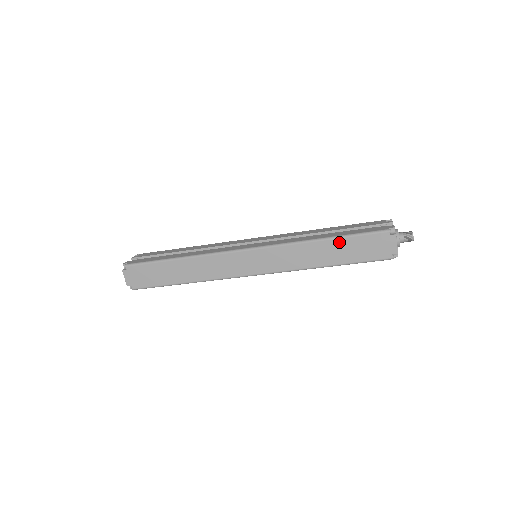
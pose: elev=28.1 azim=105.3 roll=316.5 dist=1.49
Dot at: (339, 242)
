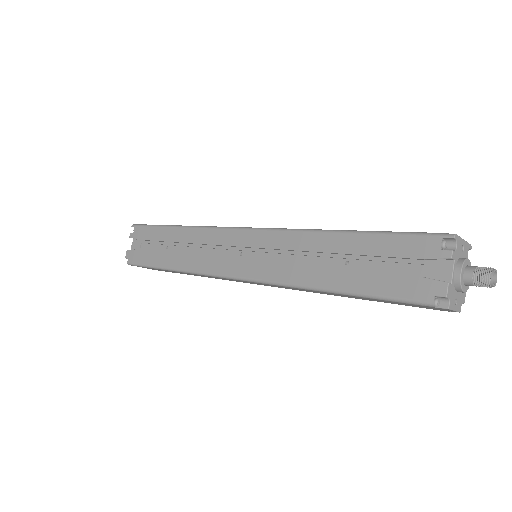
Dot at: (354, 296)
